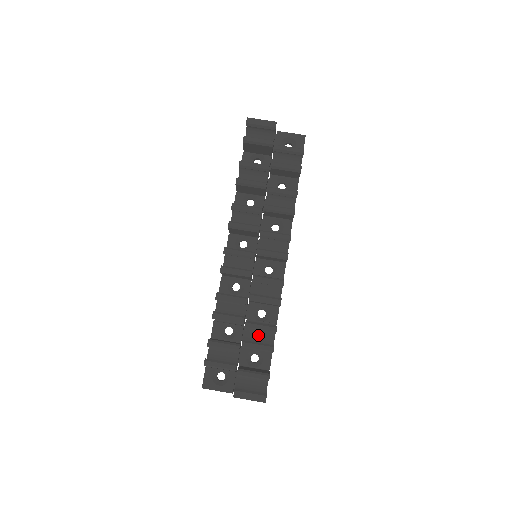
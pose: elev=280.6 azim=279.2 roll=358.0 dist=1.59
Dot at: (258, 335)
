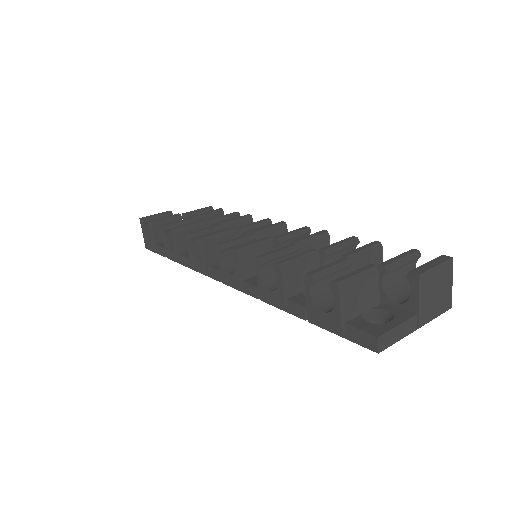
Dot at: occluded
